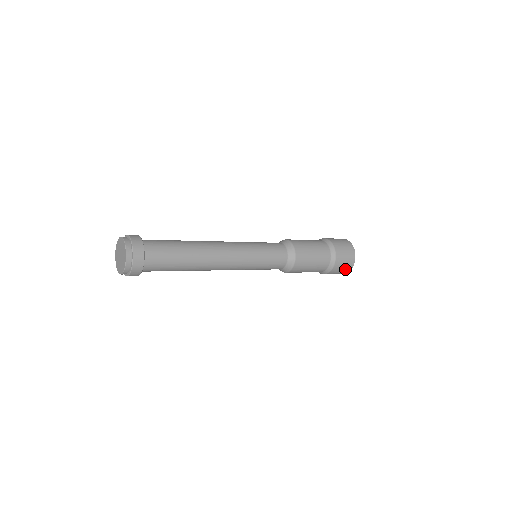
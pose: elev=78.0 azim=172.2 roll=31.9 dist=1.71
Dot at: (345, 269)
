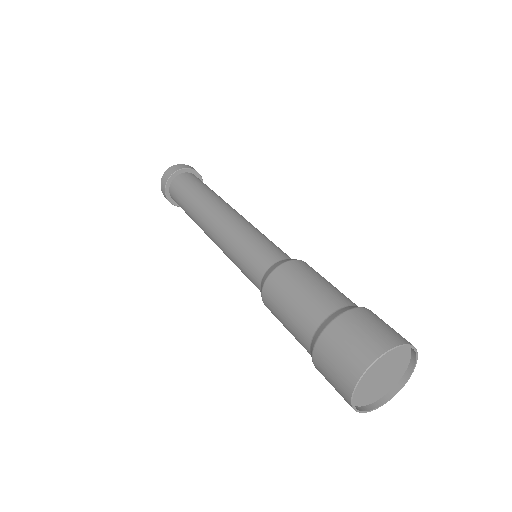
Dot at: (352, 357)
